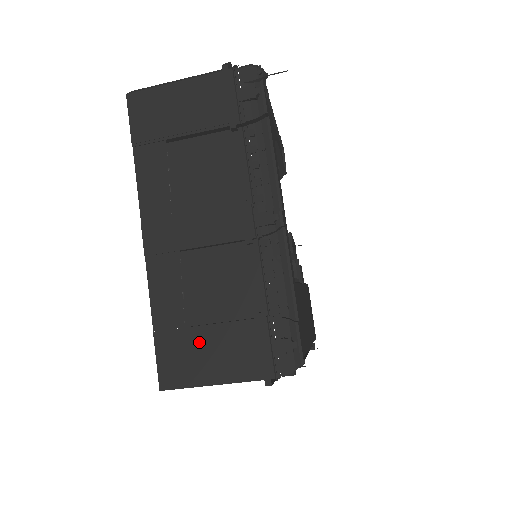
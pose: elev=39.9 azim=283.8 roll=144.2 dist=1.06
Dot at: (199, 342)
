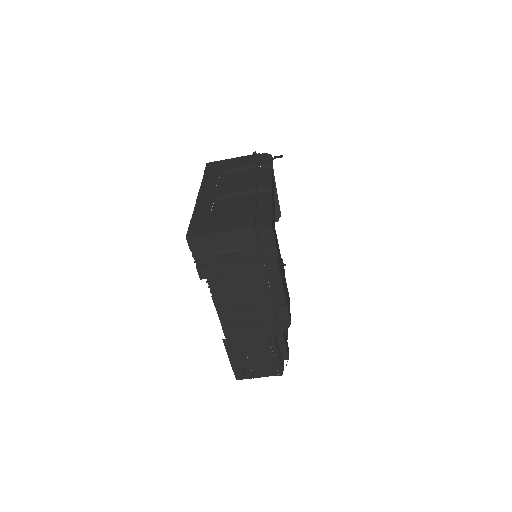
Dot at: (215, 220)
